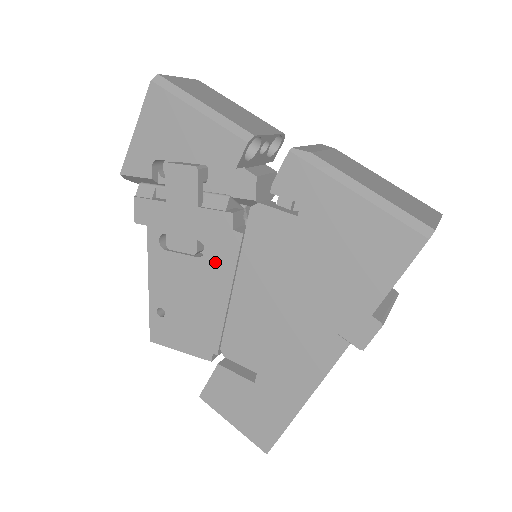
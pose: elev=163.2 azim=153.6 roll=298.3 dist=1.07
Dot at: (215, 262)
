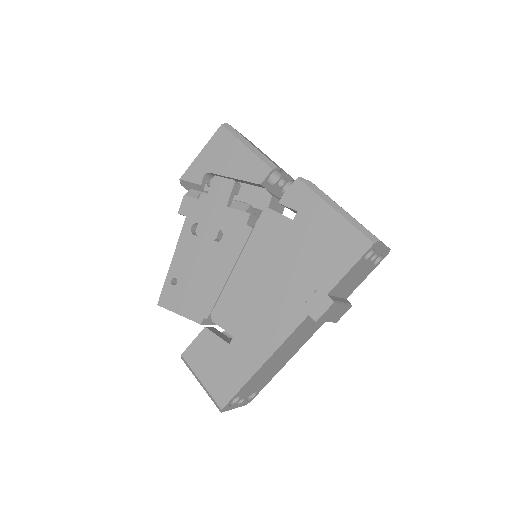
Dot at: (227, 246)
